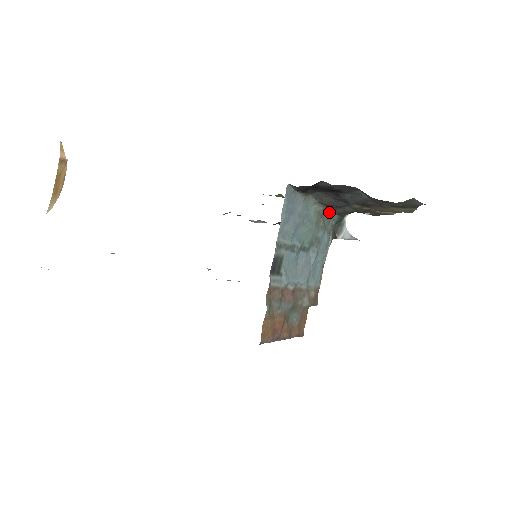
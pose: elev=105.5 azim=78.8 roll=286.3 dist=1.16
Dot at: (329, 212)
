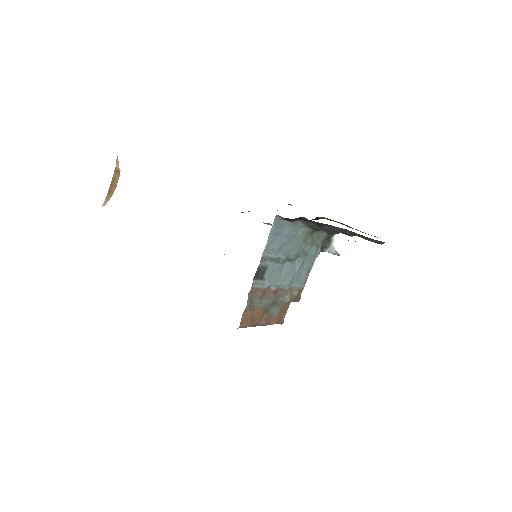
Dot at: (319, 231)
